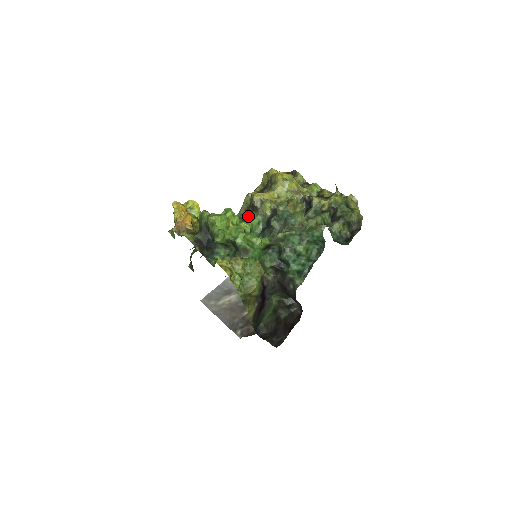
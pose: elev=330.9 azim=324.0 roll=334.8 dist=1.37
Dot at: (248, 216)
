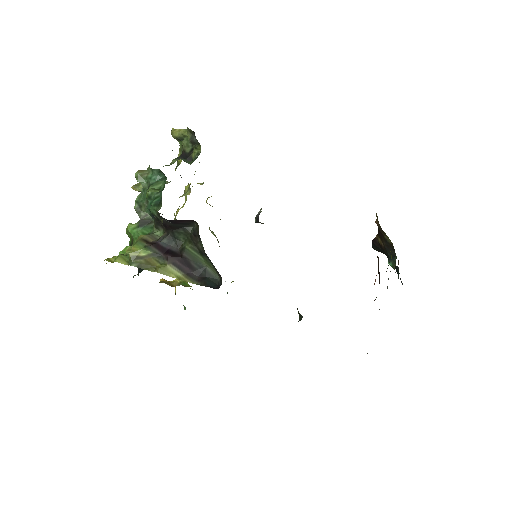
Dot at: occluded
